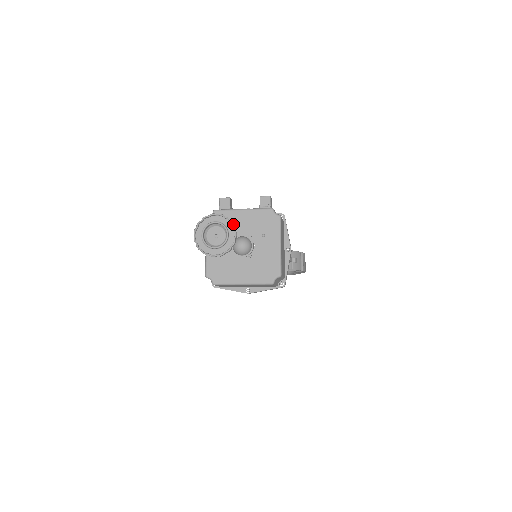
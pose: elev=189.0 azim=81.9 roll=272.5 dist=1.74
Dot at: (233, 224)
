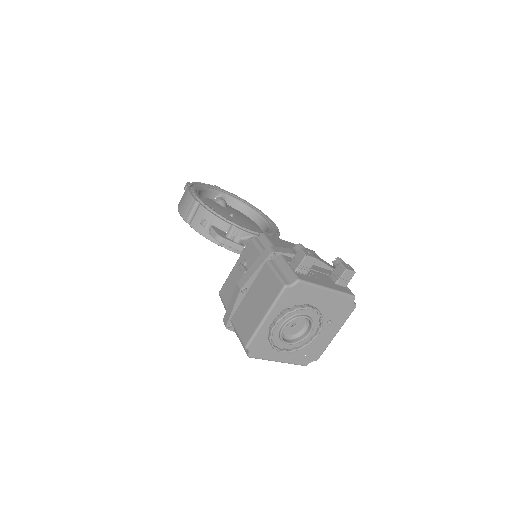
Dot at: occluded
